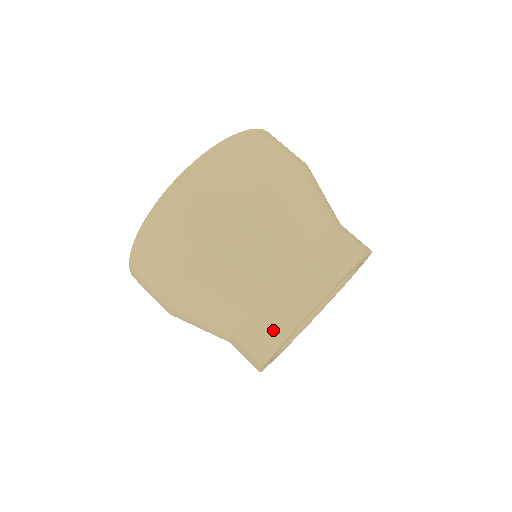
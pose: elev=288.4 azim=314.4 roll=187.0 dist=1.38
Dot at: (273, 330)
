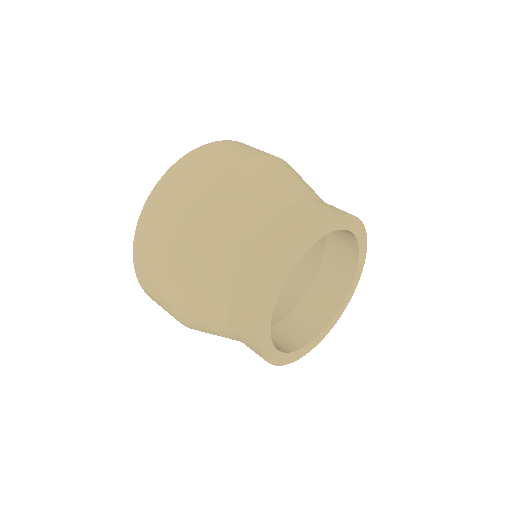
Dot at: (272, 259)
